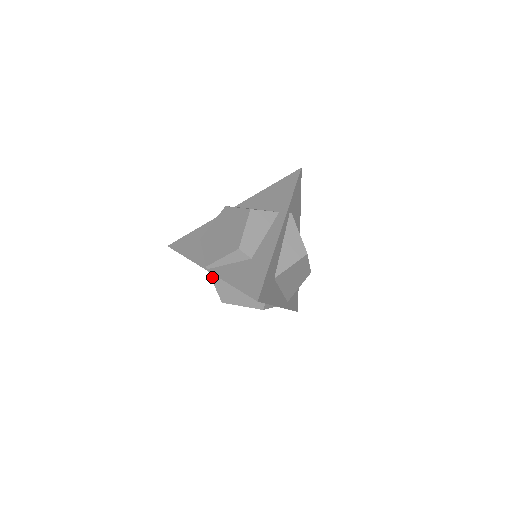
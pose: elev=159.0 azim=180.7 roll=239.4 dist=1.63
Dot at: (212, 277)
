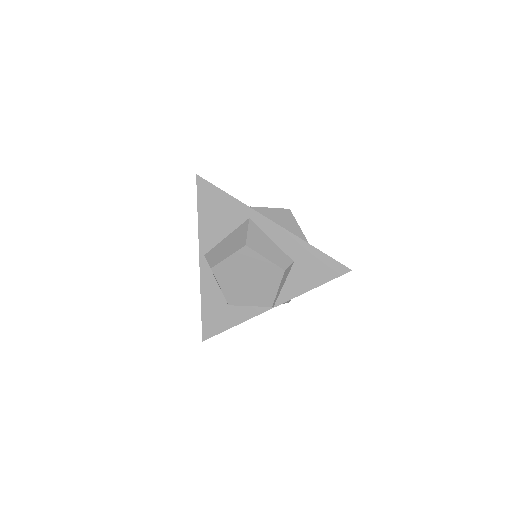
Dot at: occluded
